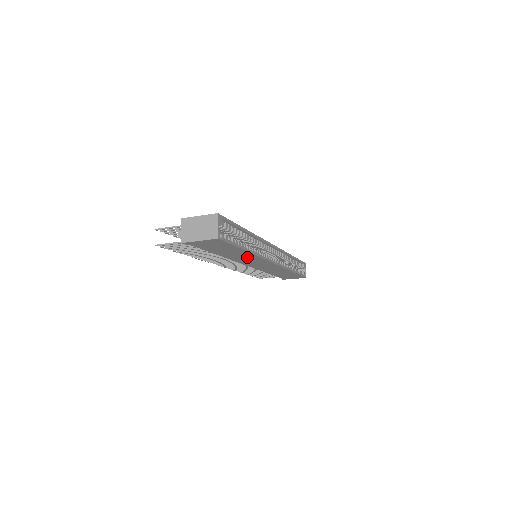
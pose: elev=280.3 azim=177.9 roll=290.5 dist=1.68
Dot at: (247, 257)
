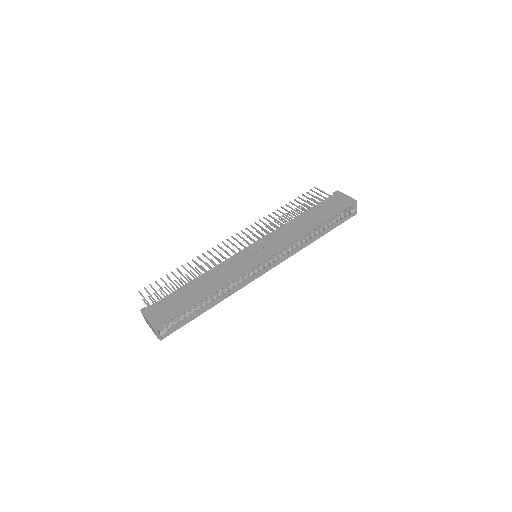
Dot at: occluded
